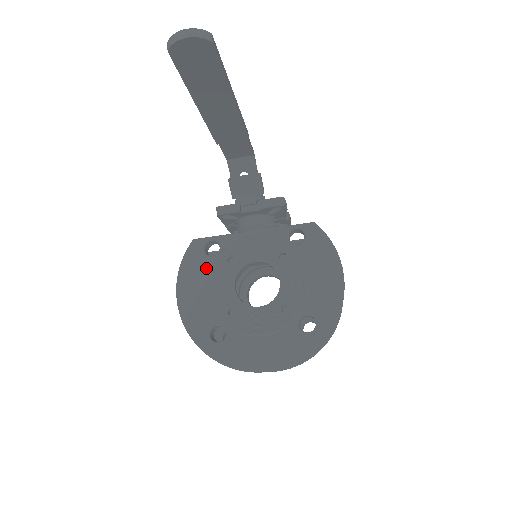
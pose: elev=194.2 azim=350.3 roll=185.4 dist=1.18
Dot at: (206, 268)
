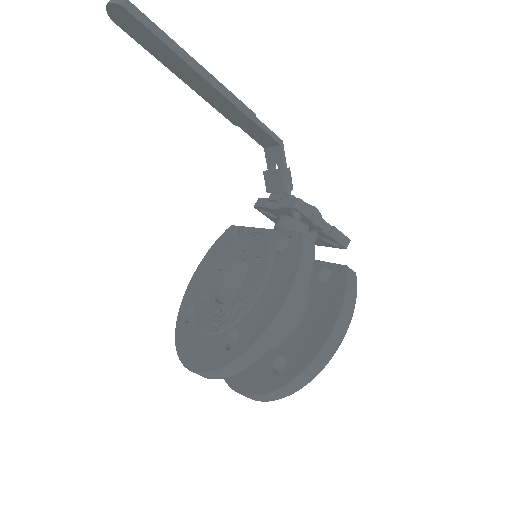
Dot at: (220, 253)
